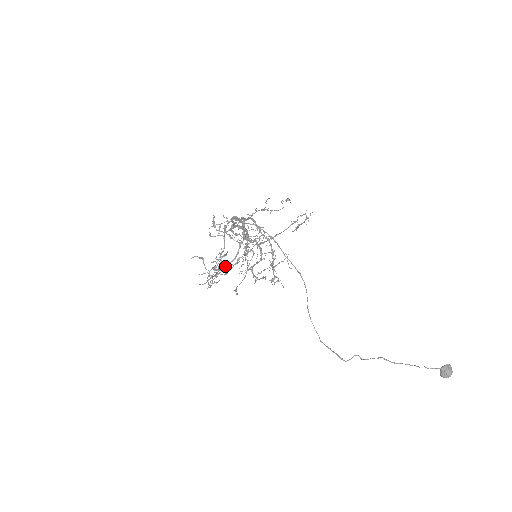
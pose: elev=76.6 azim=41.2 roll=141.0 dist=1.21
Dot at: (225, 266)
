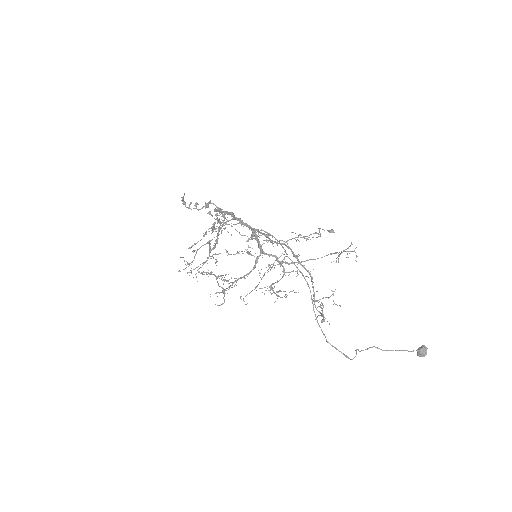
Dot at: (237, 279)
